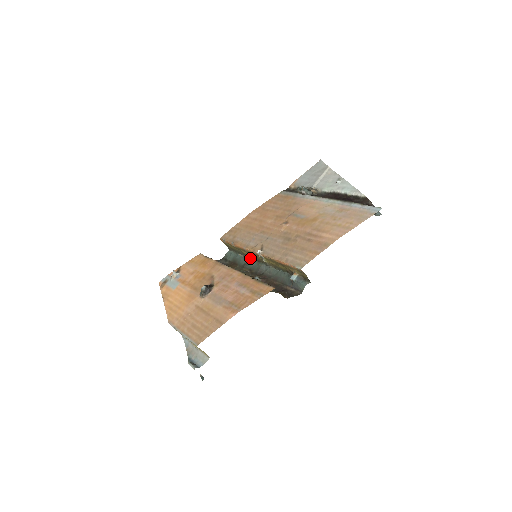
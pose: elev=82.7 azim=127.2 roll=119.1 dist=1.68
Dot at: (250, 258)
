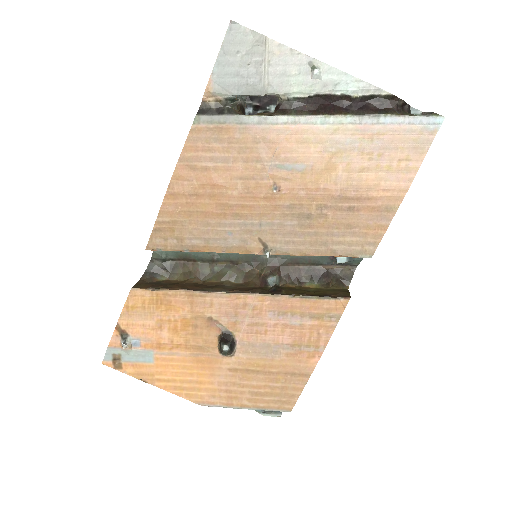
Dot at: occluded
